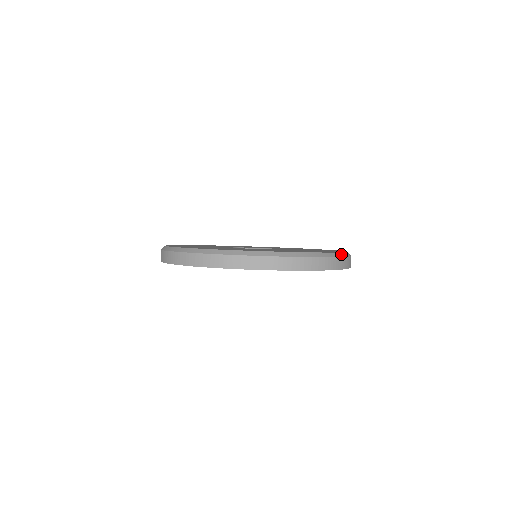
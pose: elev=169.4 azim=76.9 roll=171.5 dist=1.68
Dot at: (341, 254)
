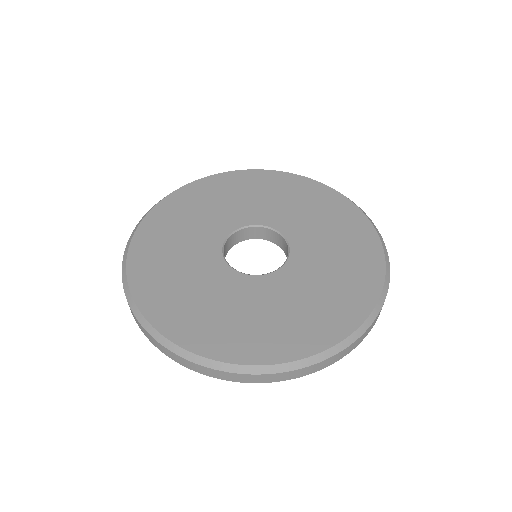
Dot at: (387, 277)
